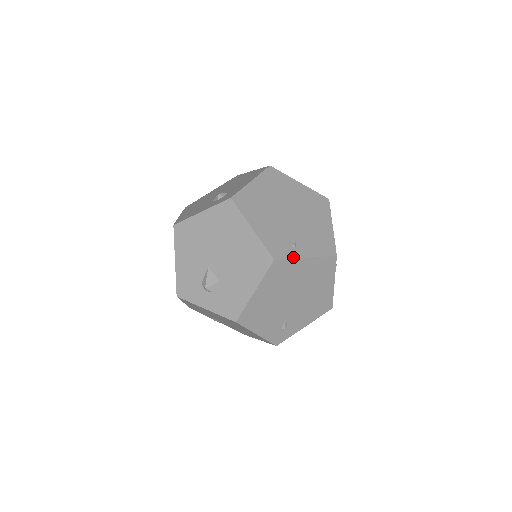
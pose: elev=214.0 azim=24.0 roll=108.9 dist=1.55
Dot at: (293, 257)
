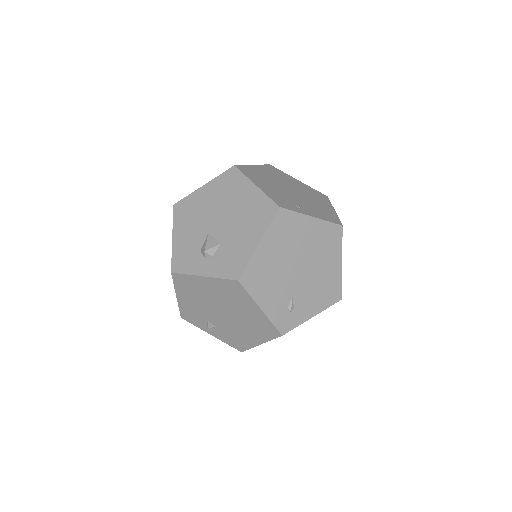
Dot at: (299, 212)
